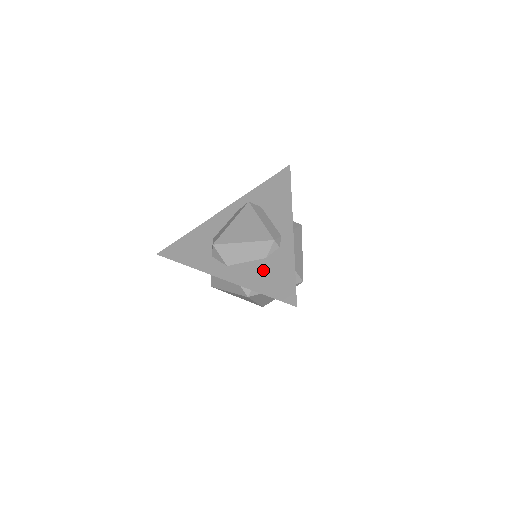
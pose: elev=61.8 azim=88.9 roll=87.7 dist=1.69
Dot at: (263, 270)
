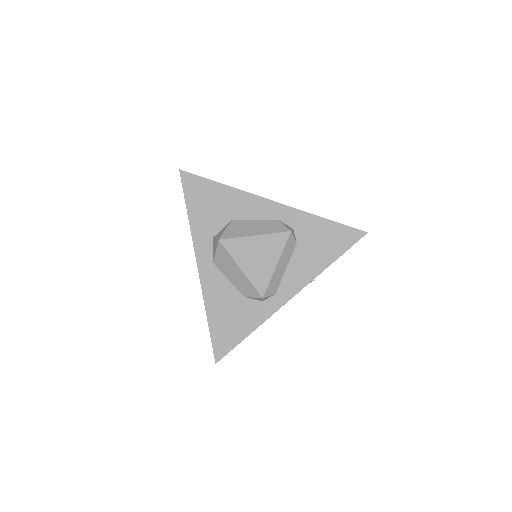
Dot at: (230, 304)
